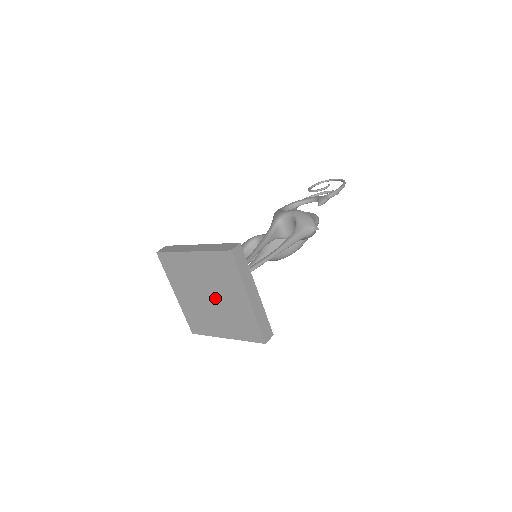
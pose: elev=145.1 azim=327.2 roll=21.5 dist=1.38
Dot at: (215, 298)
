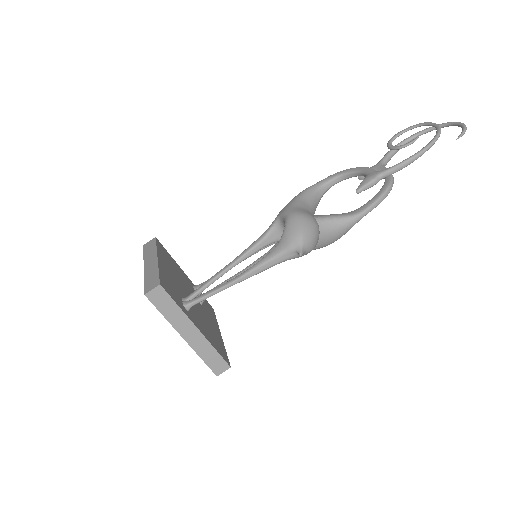
Dot at: occluded
